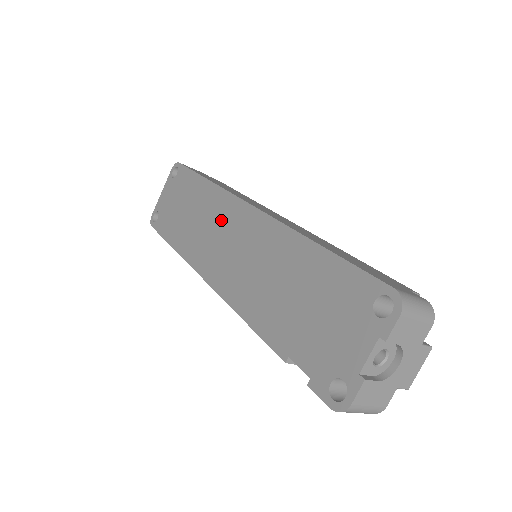
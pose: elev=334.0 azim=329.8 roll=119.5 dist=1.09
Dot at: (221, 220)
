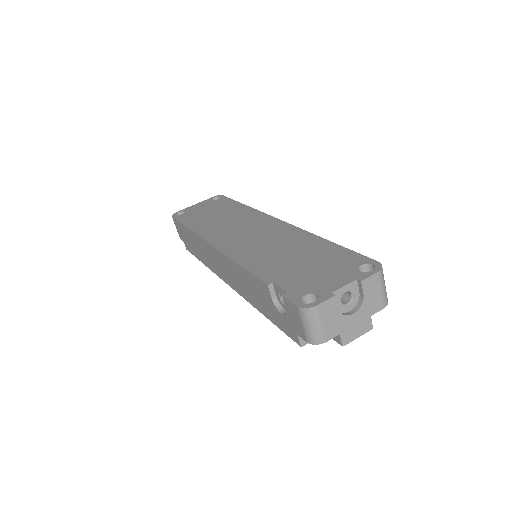
Dot at: (247, 222)
